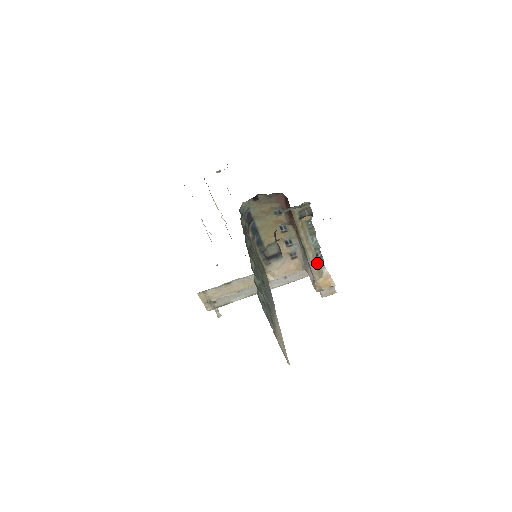
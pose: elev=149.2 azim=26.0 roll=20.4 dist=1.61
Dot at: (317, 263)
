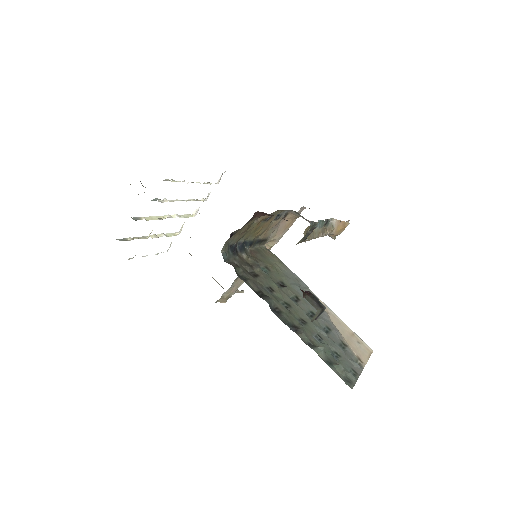
Dot at: (325, 227)
